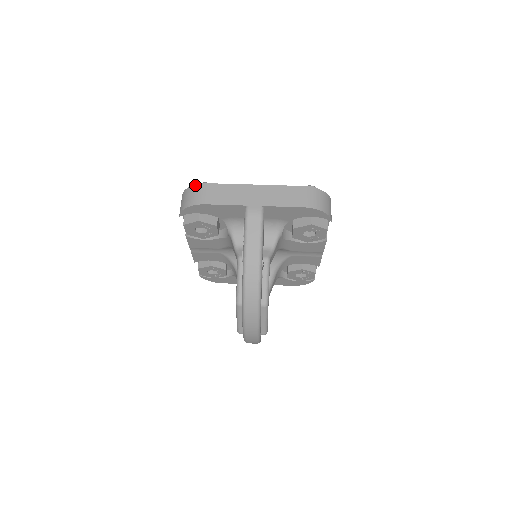
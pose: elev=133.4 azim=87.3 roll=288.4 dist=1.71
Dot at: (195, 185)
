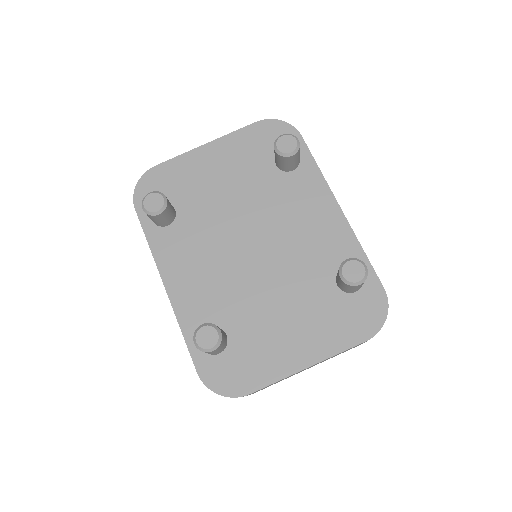
Dot at: occluded
